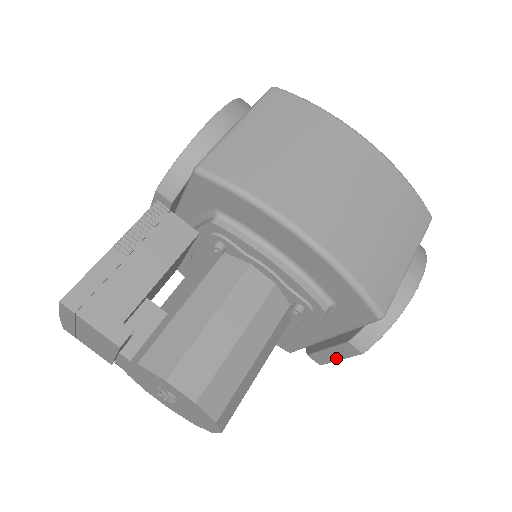
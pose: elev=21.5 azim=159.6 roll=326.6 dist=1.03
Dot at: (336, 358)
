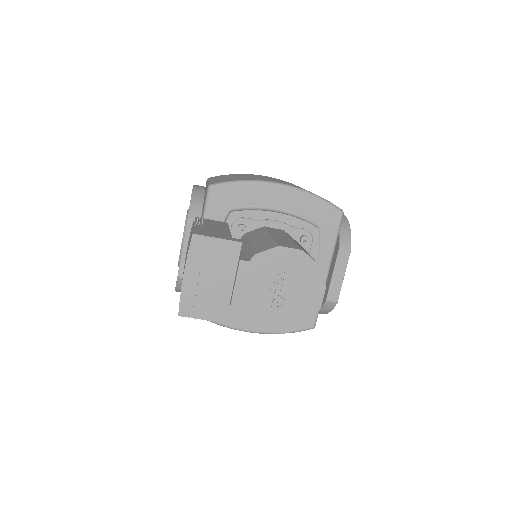
Dot at: (341, 277)
